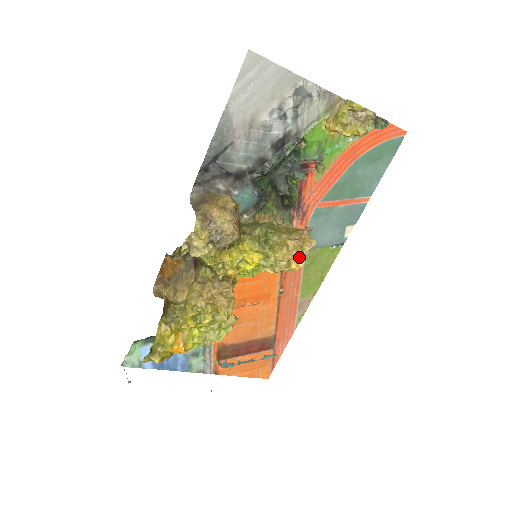
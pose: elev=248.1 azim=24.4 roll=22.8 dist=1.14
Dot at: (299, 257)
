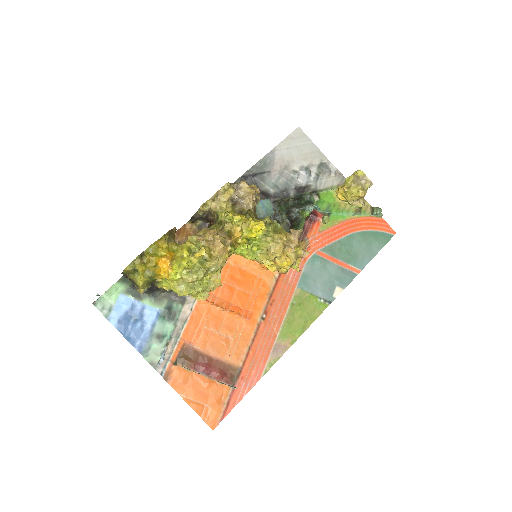
Dot at: (292, 253)
